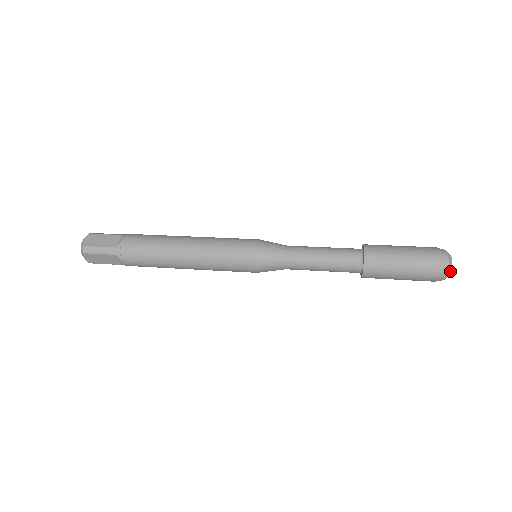
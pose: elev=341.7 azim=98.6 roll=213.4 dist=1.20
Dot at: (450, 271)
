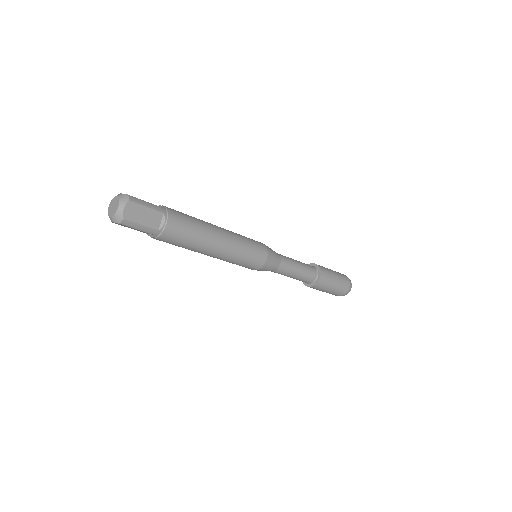
Dot at: (351, 285)
